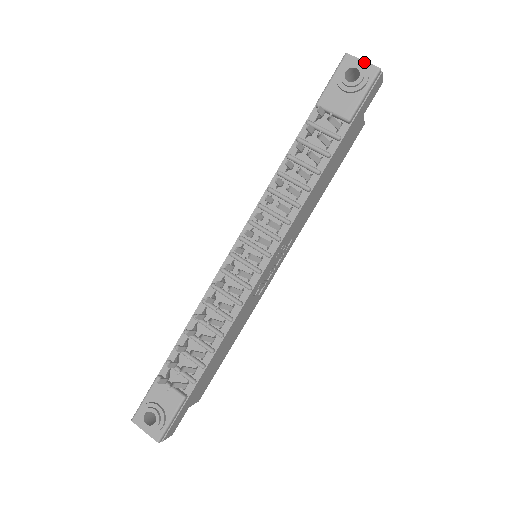
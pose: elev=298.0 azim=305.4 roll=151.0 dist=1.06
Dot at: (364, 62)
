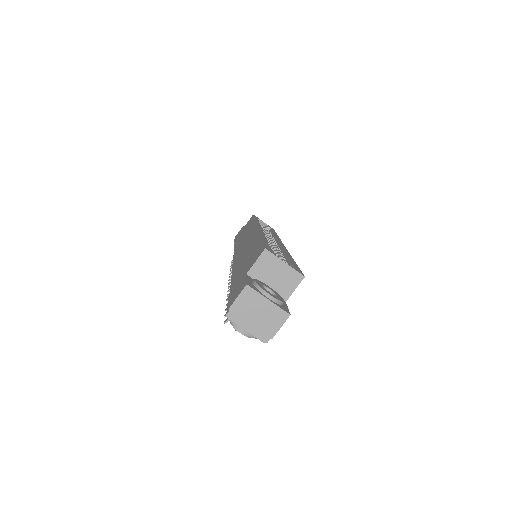
Dot at: (247, 332)
